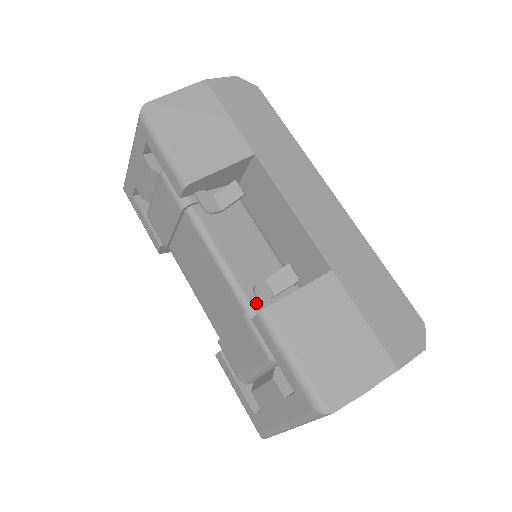
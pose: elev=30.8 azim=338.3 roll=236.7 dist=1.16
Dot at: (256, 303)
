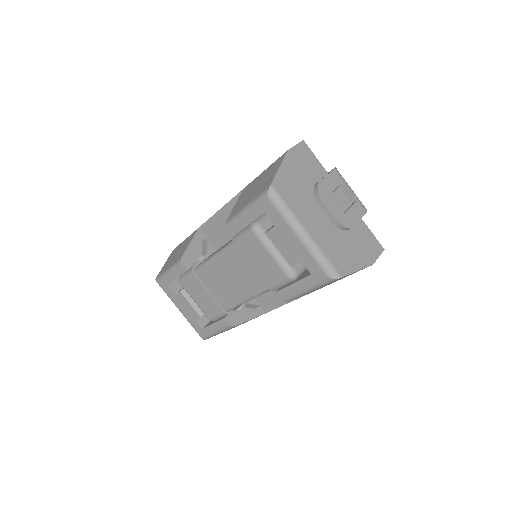
Dot at: occluded
